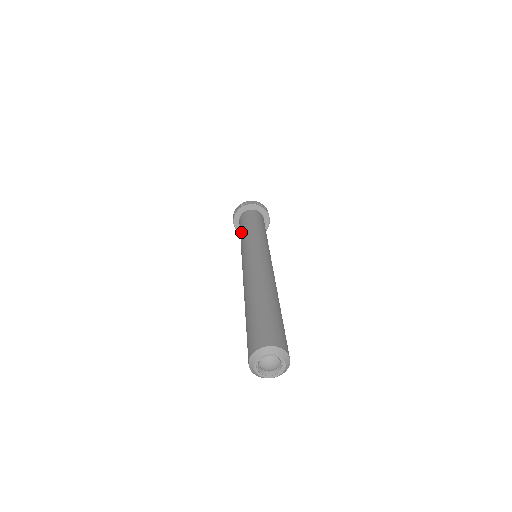
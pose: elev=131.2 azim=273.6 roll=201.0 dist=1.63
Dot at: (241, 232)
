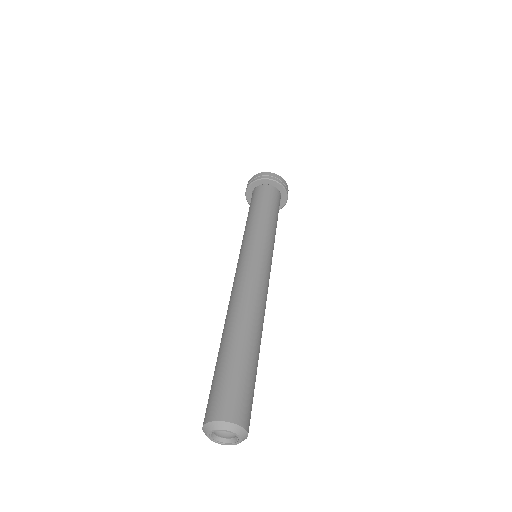
Dot at: (249, 215)
